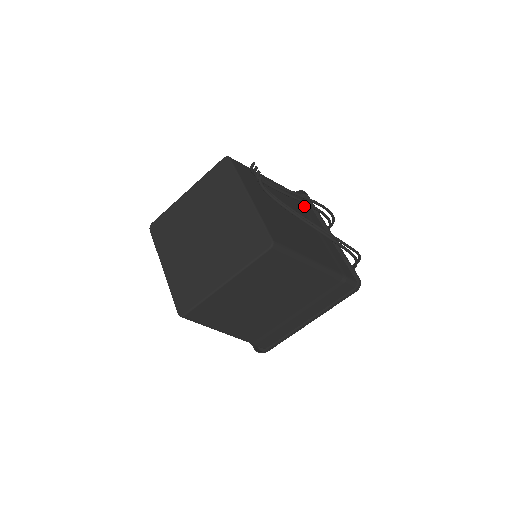
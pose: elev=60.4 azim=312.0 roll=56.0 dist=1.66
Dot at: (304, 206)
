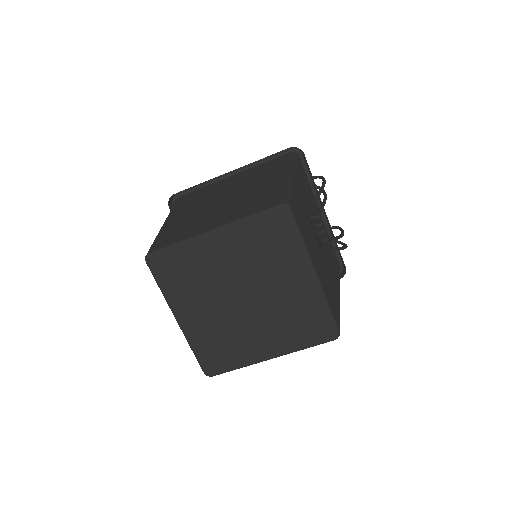
Dot at: occluded
